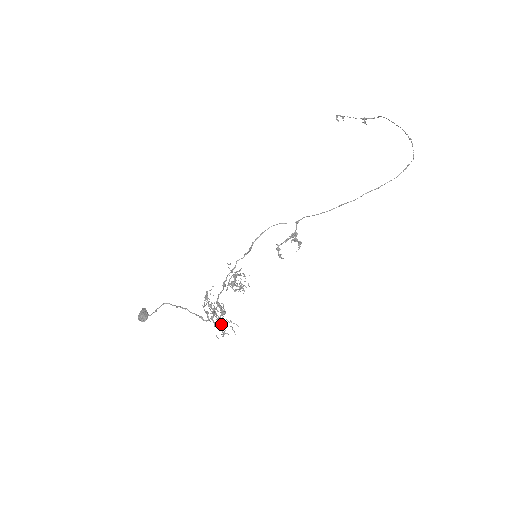
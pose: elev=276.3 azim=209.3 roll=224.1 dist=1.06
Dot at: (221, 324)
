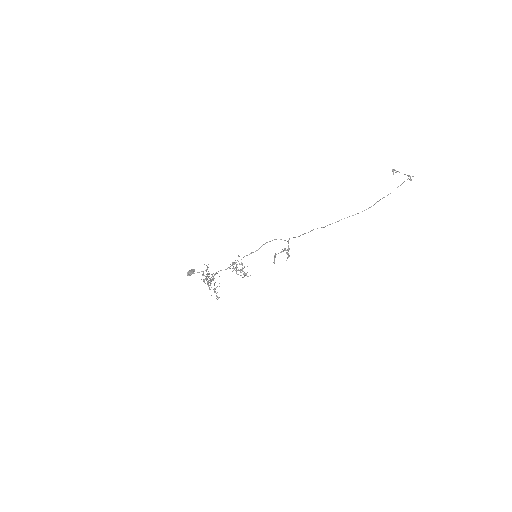
Dot at: occluded
